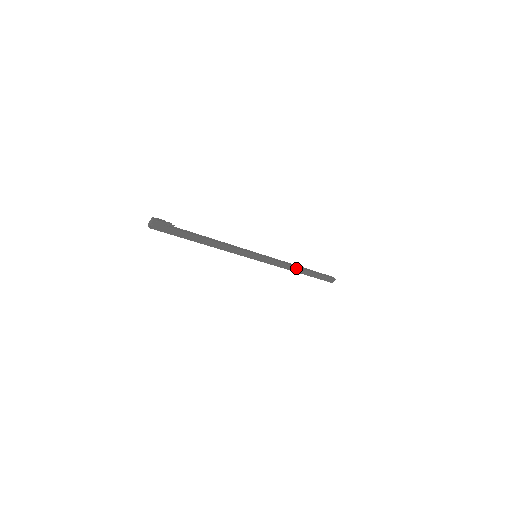
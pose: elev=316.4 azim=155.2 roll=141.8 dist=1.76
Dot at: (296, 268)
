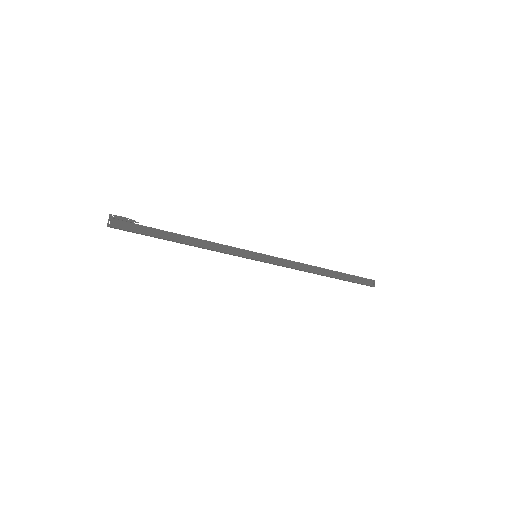
Dot at: (315, 268)
